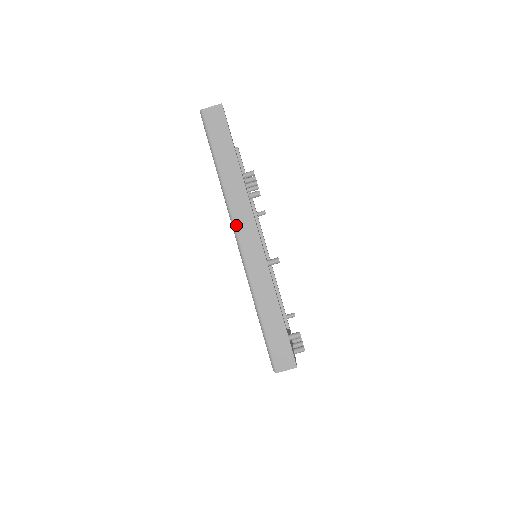
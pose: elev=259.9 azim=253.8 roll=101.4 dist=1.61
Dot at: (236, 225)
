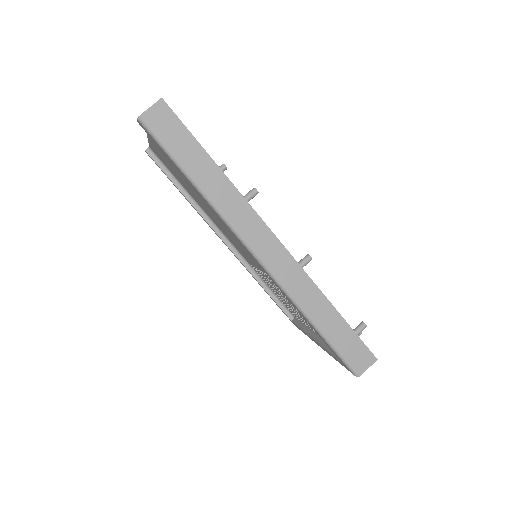
Dot at: (247, 241)
